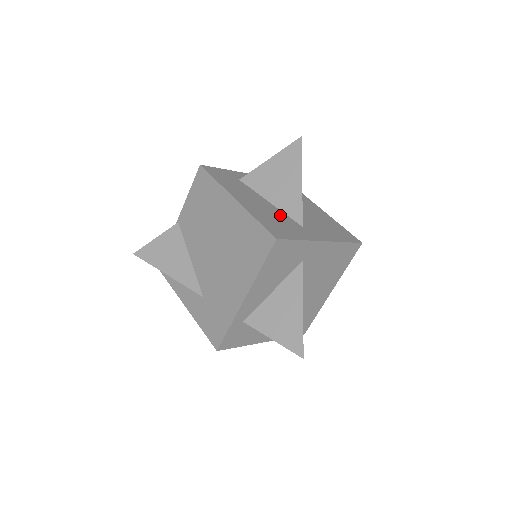
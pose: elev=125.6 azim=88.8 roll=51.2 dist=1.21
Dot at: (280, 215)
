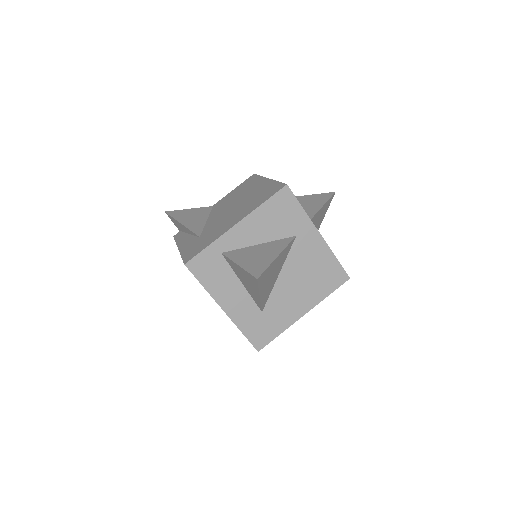
Dot at: occluded
